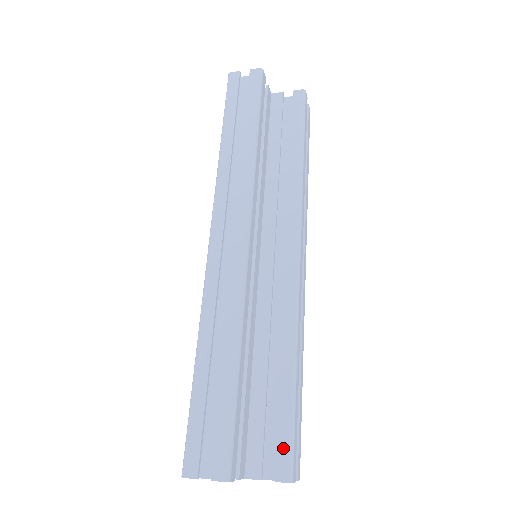
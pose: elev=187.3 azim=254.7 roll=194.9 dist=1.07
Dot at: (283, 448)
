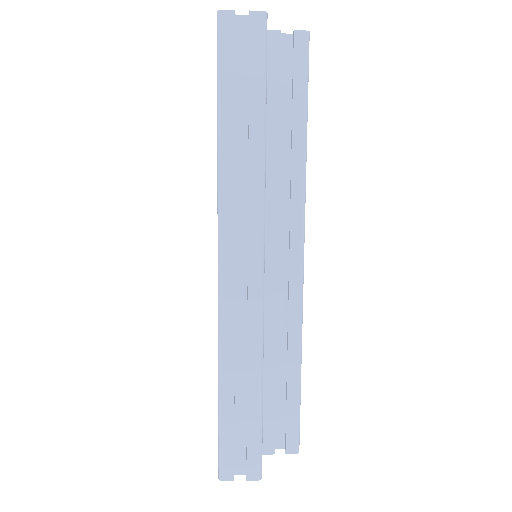
Dot at: (292, 431)
